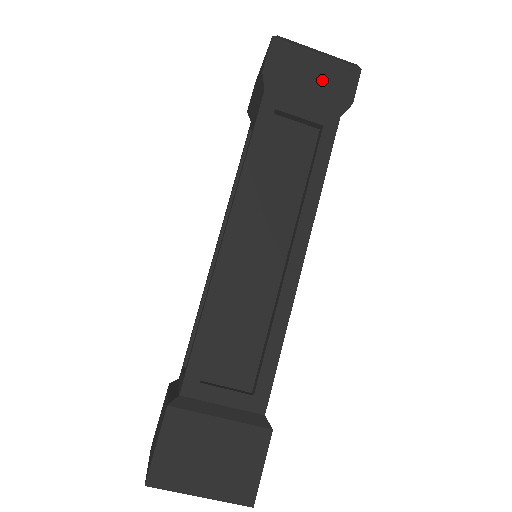
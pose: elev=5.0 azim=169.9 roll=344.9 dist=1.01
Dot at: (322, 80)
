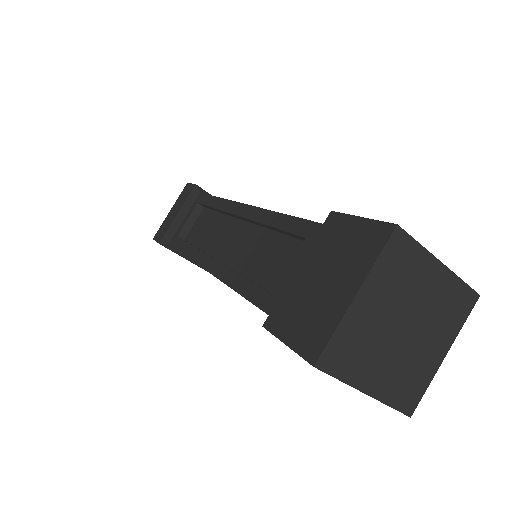
Dot at: (179, 206)
